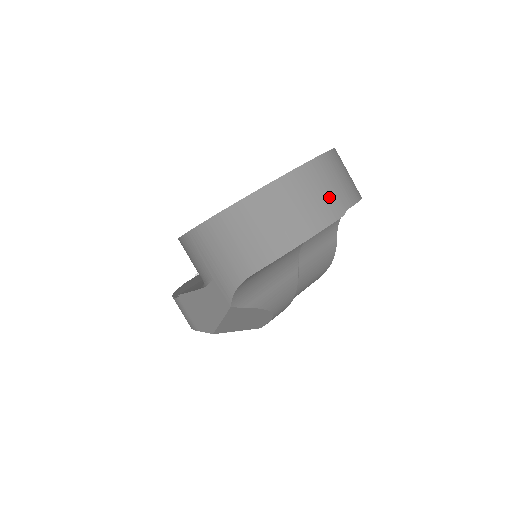
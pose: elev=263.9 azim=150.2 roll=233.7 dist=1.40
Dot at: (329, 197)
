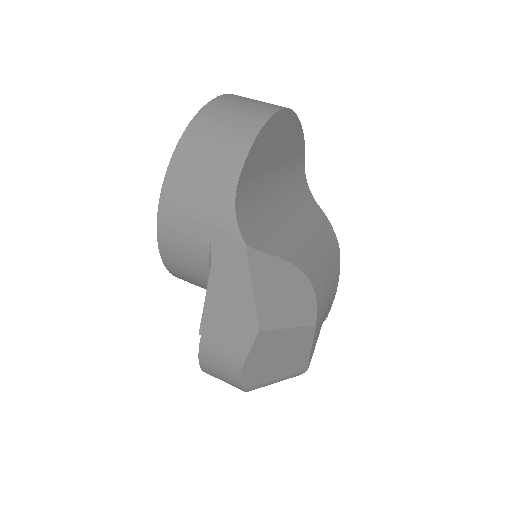
Dot at: (263, 103)
